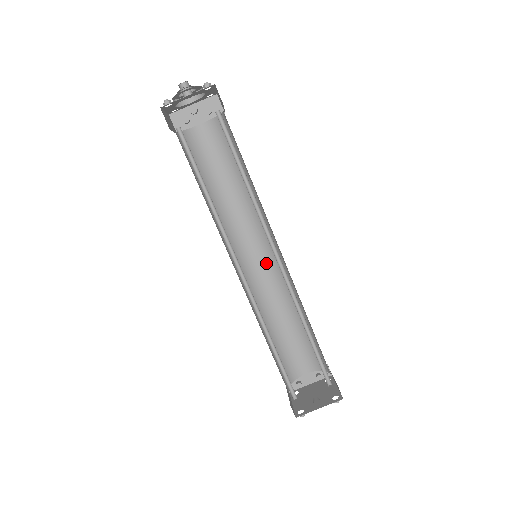
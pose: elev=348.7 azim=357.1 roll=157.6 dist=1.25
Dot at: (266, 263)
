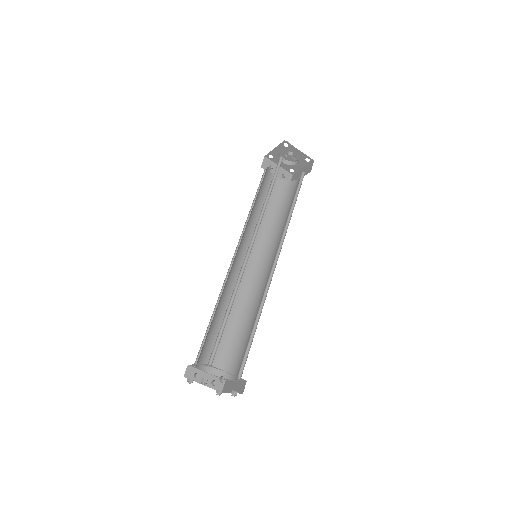
Dot at: (247, 273)
